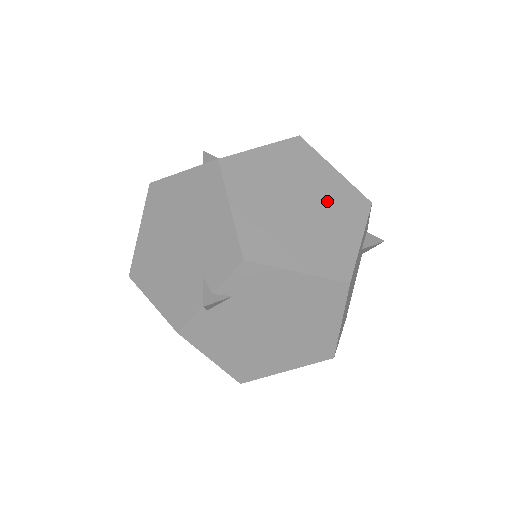
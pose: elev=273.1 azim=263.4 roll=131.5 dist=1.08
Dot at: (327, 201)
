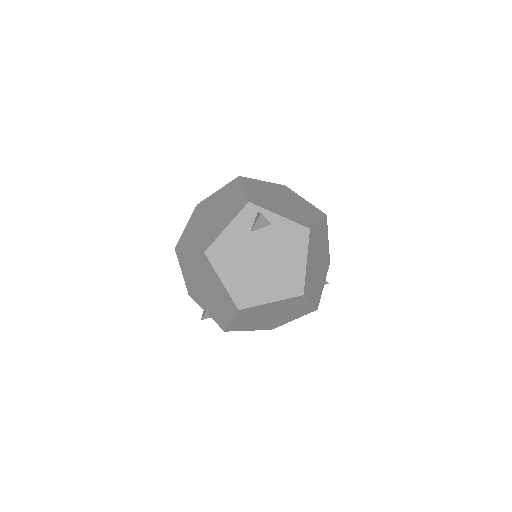
Dot at: (290, 313)
